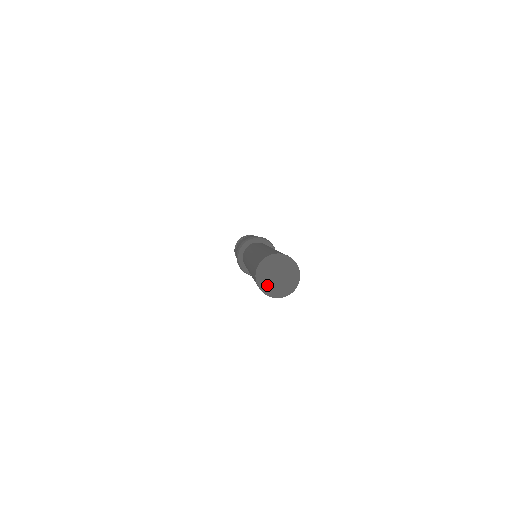
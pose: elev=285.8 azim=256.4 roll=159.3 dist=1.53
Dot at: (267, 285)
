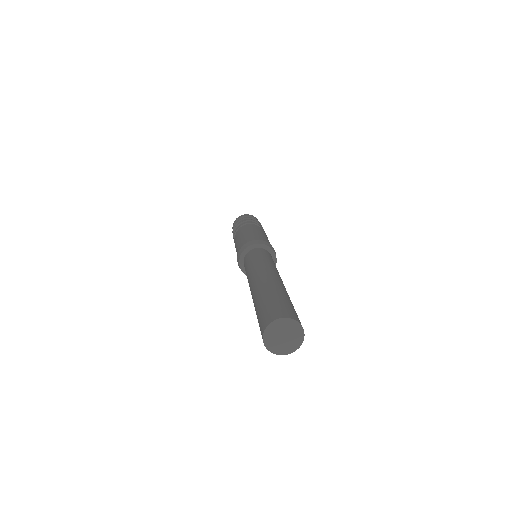
Dot at: (276, 347)
